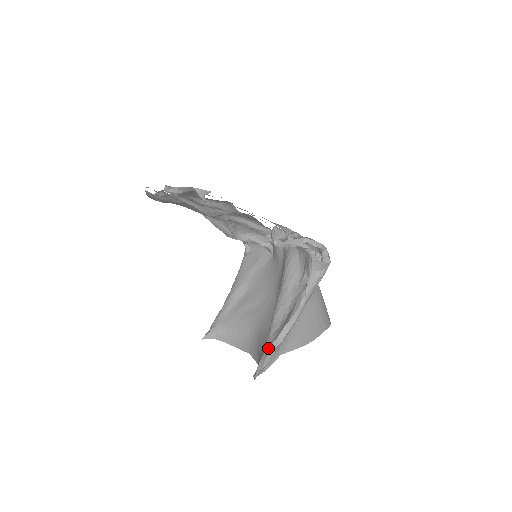
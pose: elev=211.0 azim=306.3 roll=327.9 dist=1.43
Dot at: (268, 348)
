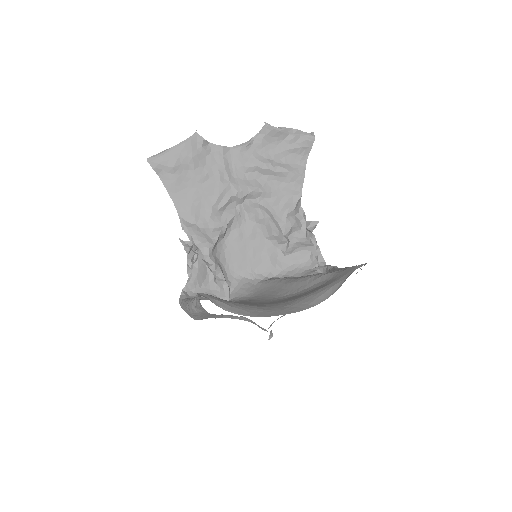
Dot at: (347, 267)
